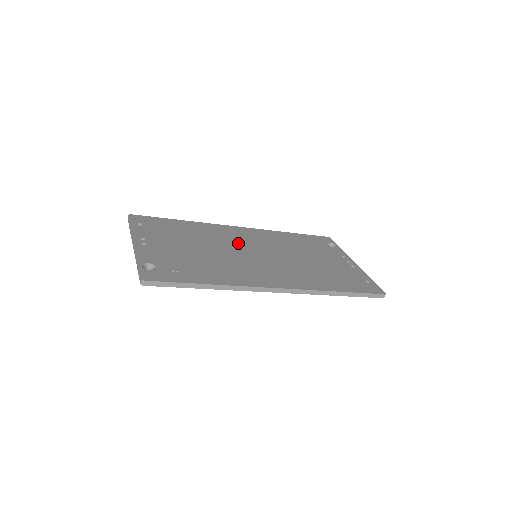
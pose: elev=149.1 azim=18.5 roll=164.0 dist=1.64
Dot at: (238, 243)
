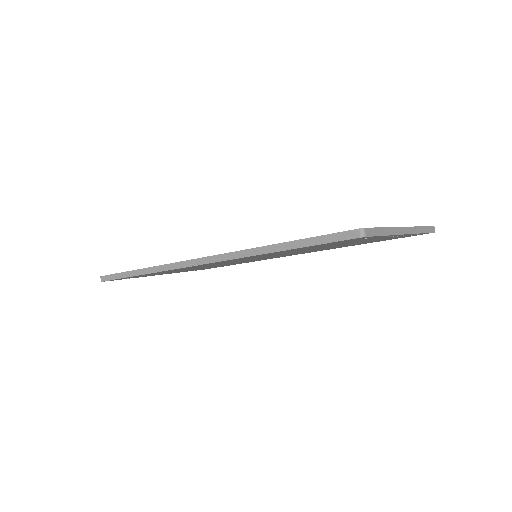
Dot at: occluded
